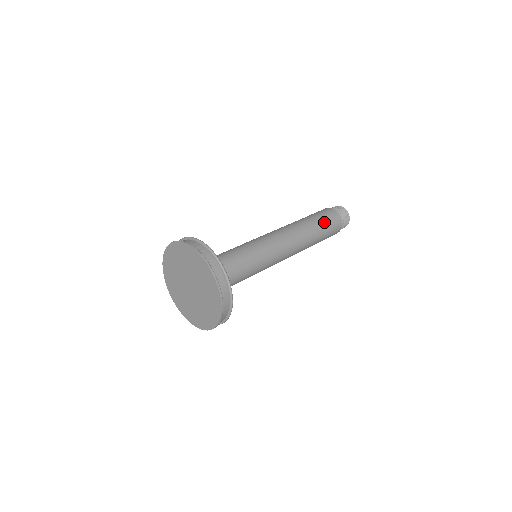
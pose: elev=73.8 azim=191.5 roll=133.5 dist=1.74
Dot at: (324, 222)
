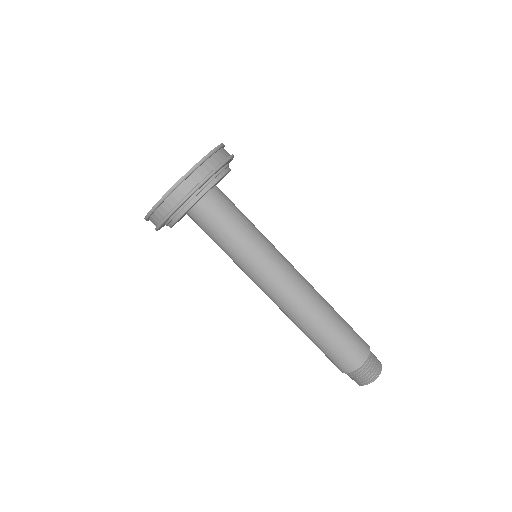
Dot at: (348, 327)
